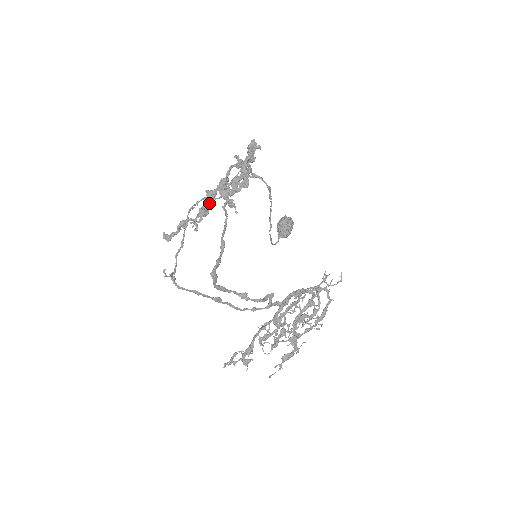
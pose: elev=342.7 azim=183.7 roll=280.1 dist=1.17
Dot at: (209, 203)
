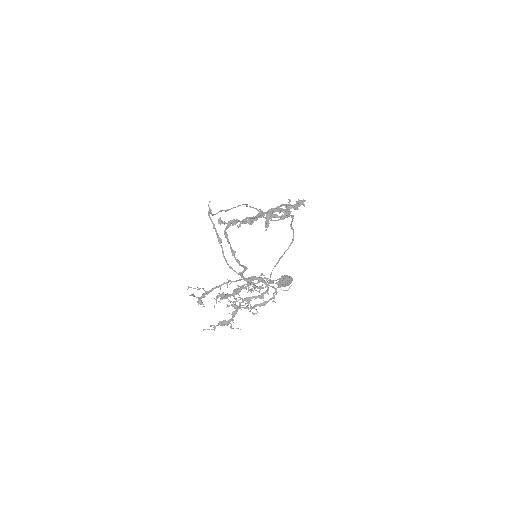
Dot at: (257, 218)
